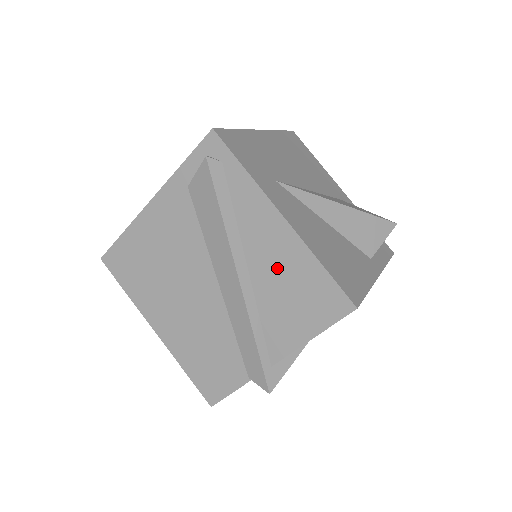
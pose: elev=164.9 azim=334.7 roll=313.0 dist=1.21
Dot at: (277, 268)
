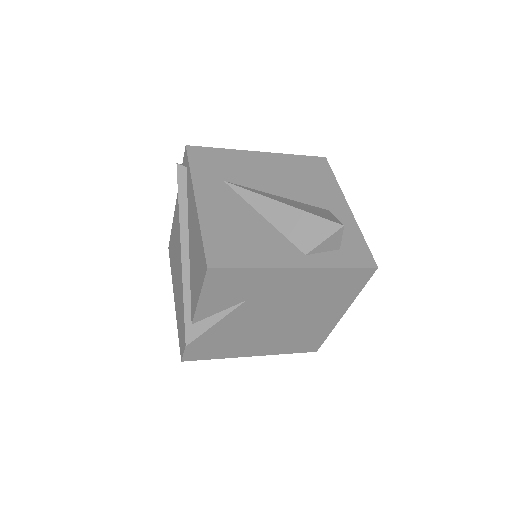
Dot at: (194, 241)
